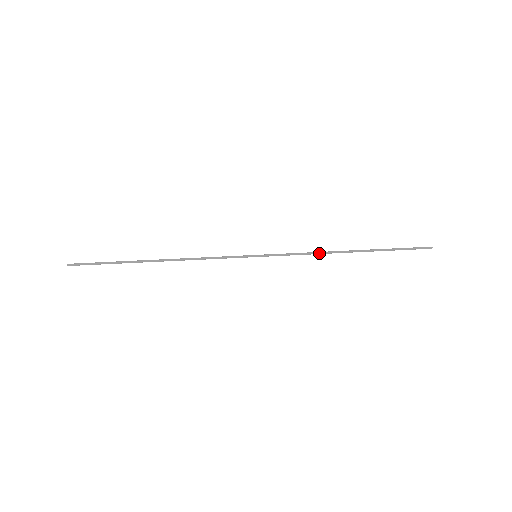
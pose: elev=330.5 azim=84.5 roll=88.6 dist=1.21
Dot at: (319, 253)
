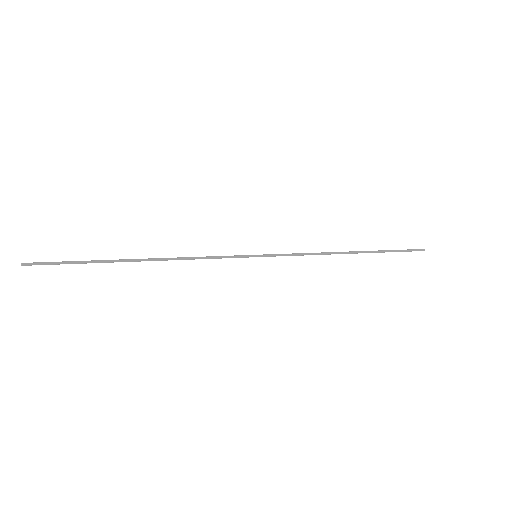
Dot at: (321, 253)
